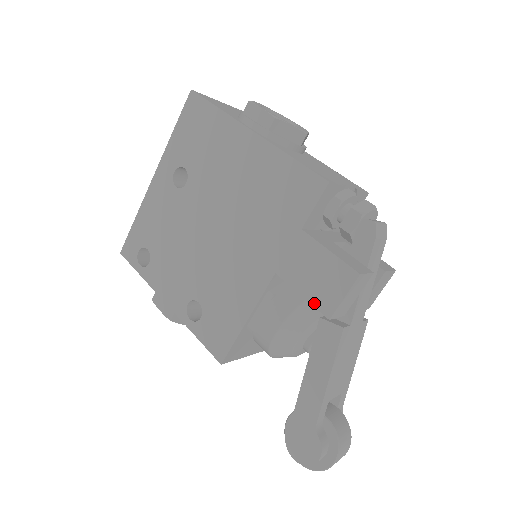
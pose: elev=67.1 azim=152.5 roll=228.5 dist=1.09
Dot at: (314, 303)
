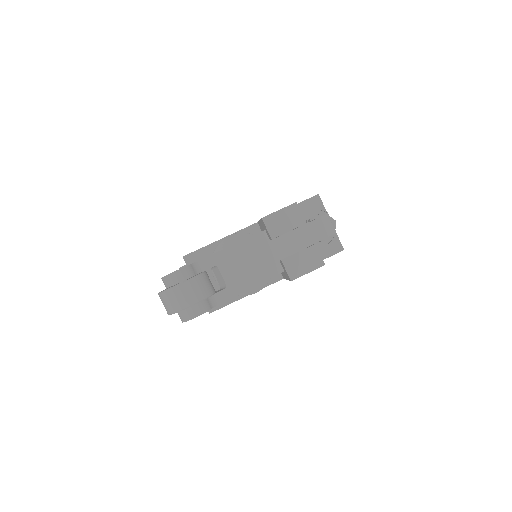
Dot at: occluded
